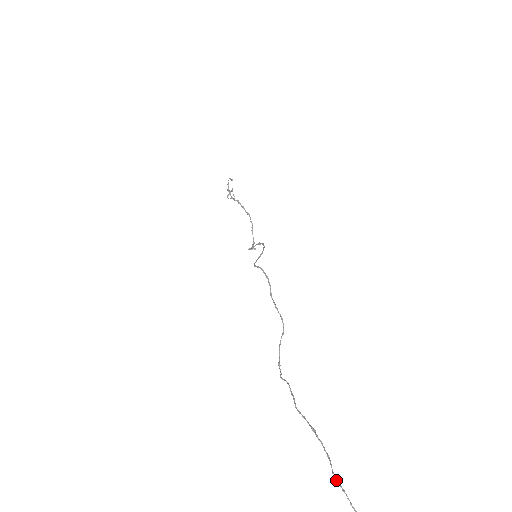
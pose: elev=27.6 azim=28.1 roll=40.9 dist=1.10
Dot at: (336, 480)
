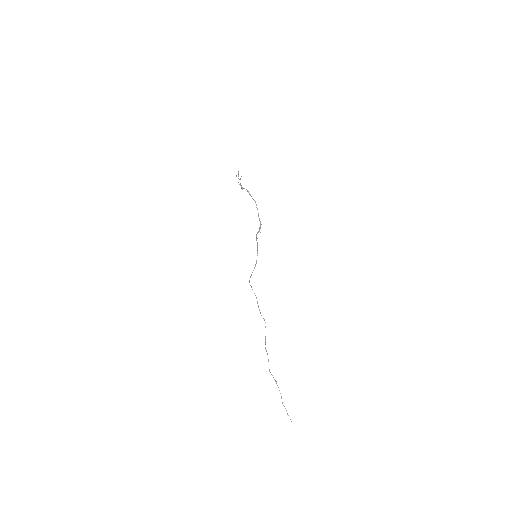
Dot at: occluded
